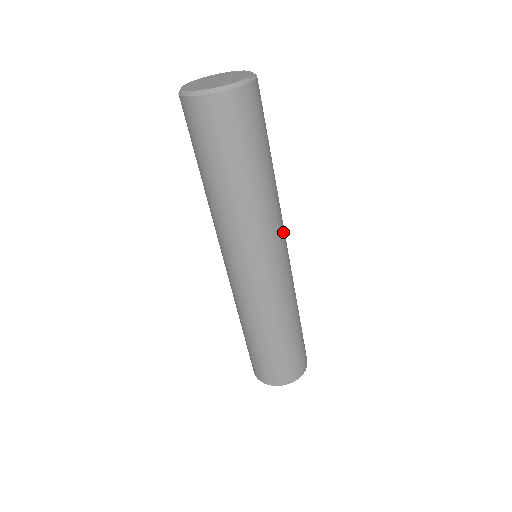
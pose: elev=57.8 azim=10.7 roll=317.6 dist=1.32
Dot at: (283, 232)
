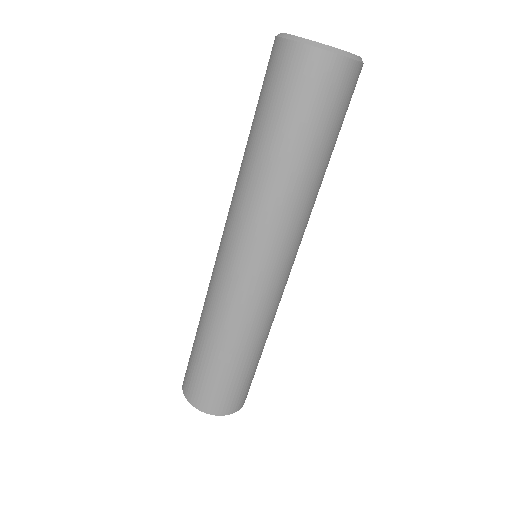
Dot at: occluded
